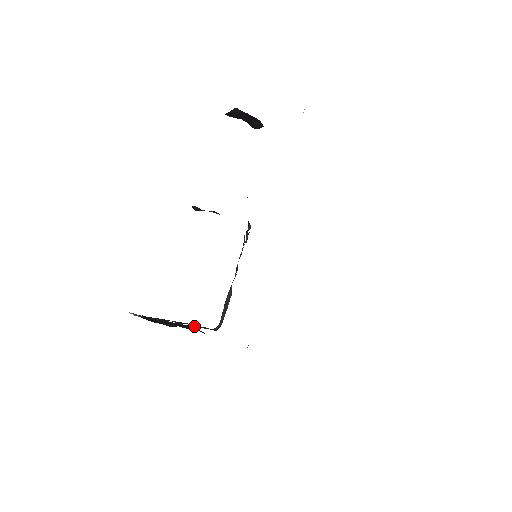
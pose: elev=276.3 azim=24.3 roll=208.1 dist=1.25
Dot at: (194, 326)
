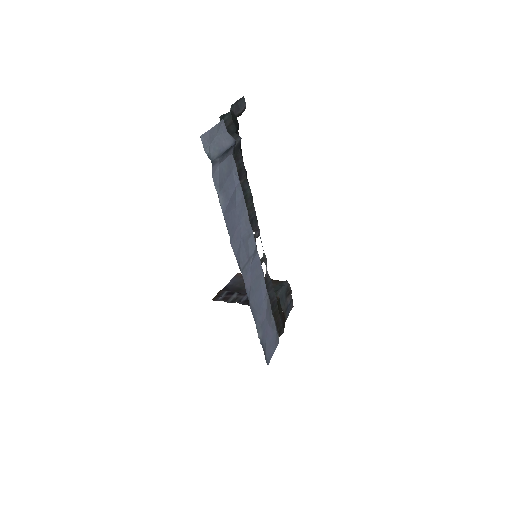
Dot at: occluded
